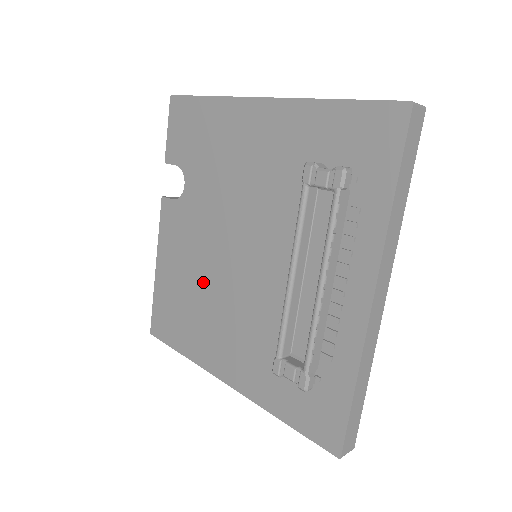
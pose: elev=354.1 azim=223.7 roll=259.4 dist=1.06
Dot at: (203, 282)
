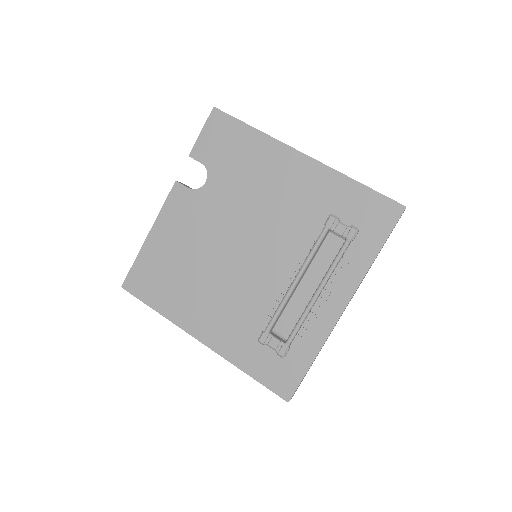
Dot at: (201, 261)
